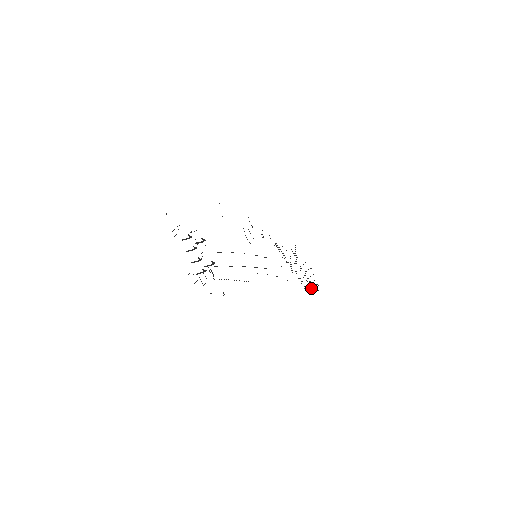
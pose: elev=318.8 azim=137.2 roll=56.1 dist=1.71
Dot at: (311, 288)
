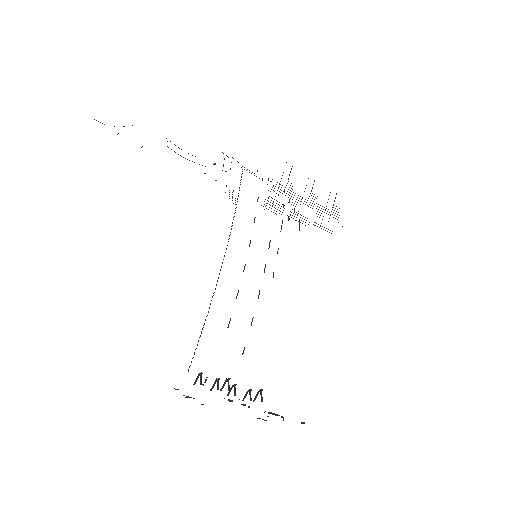
Dot at: occluded
